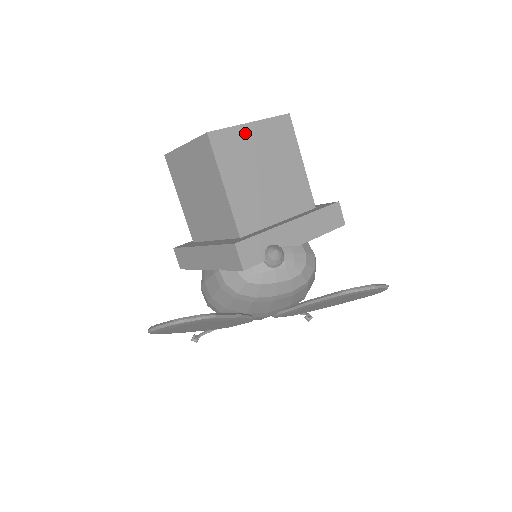
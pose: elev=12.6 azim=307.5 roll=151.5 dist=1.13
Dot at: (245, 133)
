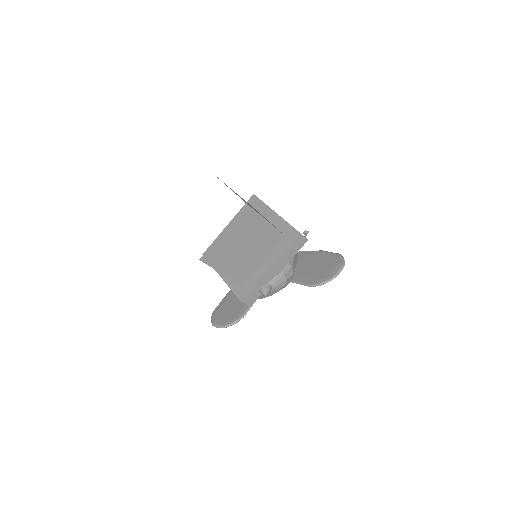
Dot at: (222, 240)
